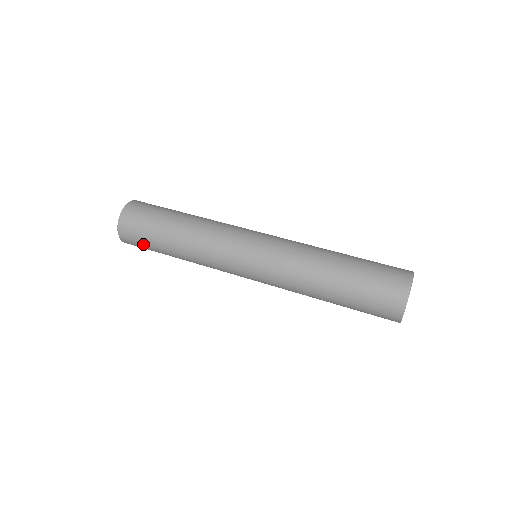
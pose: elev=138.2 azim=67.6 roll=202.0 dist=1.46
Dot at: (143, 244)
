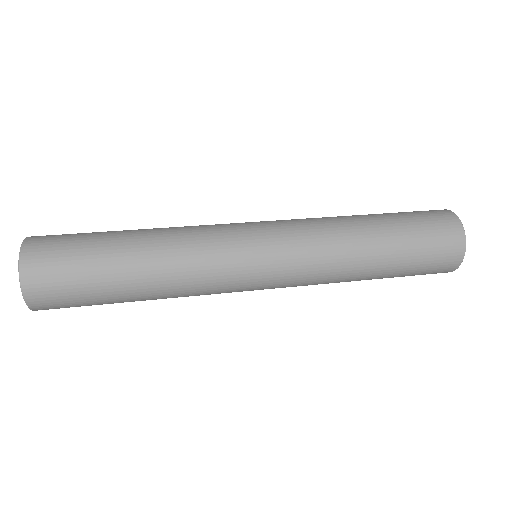
Dot at: (75, 291)
